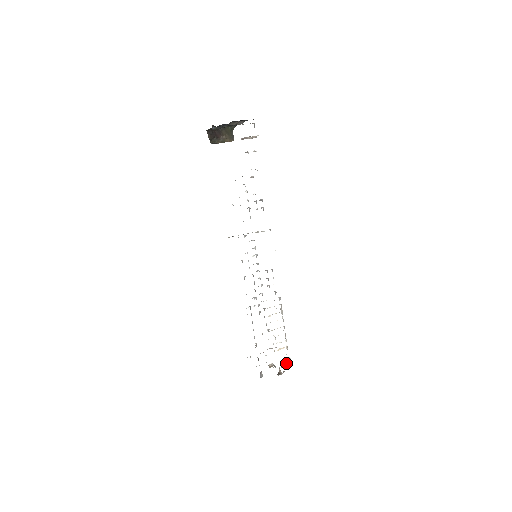
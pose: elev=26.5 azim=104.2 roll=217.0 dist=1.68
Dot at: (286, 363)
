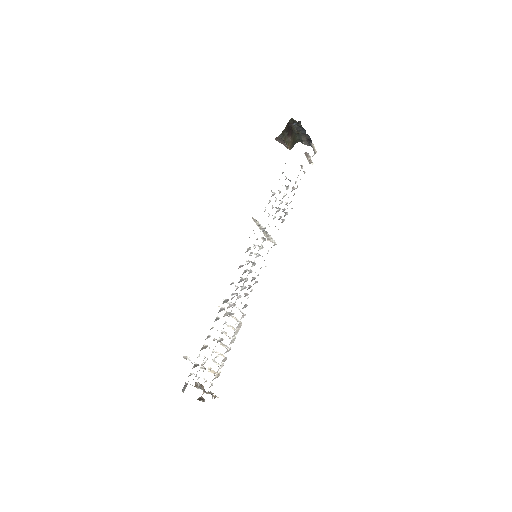
Dot at: occluded
